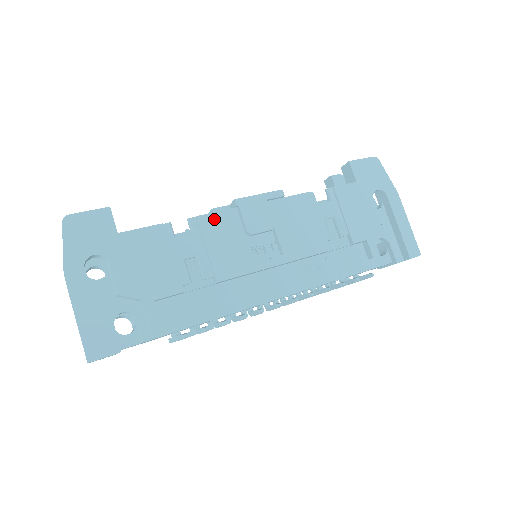
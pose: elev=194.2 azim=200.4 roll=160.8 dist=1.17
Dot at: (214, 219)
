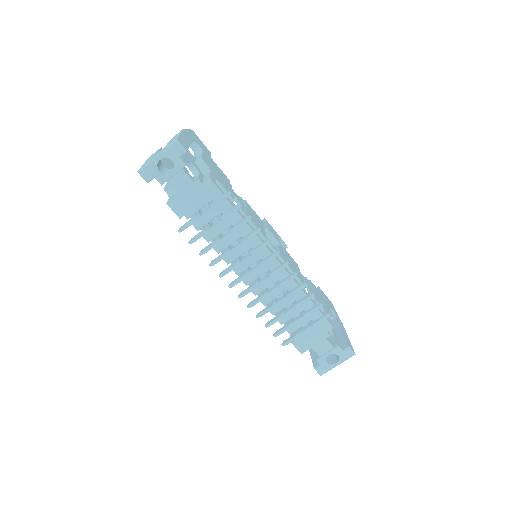
Dot at: (252, 210)
